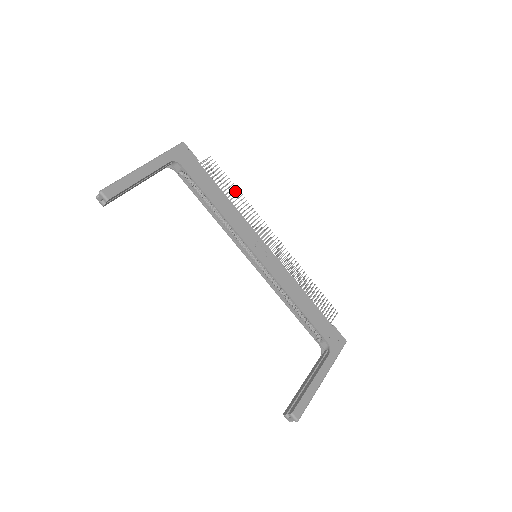
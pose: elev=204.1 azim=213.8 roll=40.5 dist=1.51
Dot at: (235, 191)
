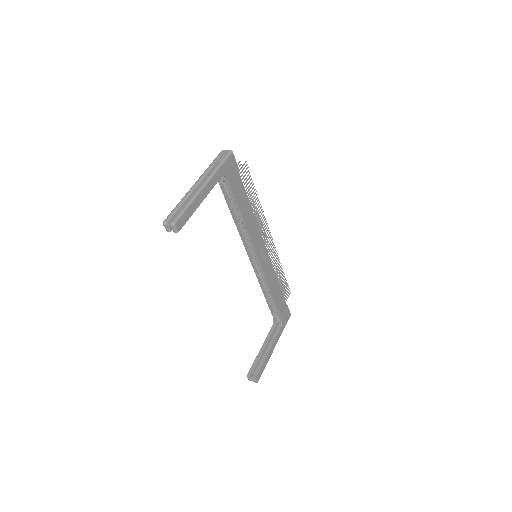
Dot at: (255, 197)
